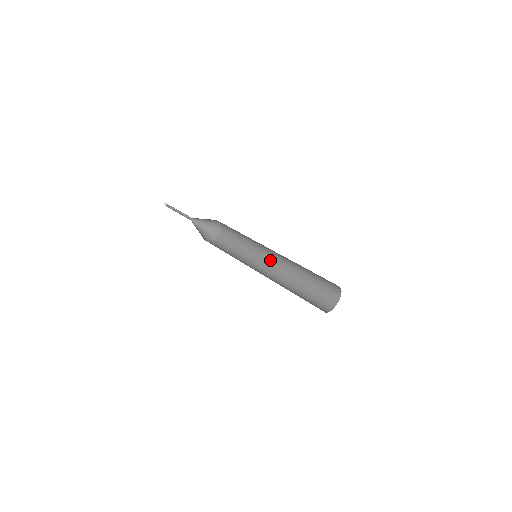
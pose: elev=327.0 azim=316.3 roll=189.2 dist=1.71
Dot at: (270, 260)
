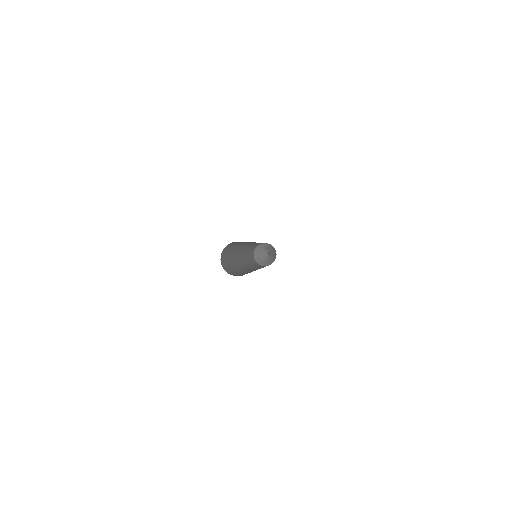
Dot at: (257, 269)
